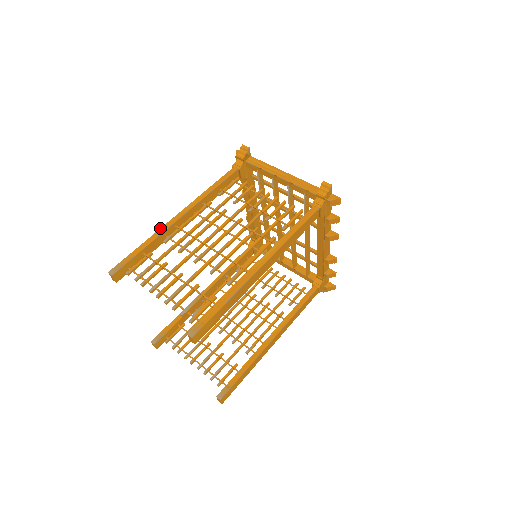
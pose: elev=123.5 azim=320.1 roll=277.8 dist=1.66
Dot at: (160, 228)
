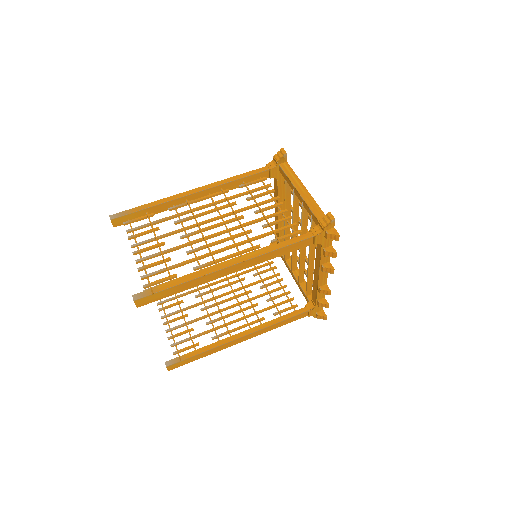
Dot at: (171, 196)
